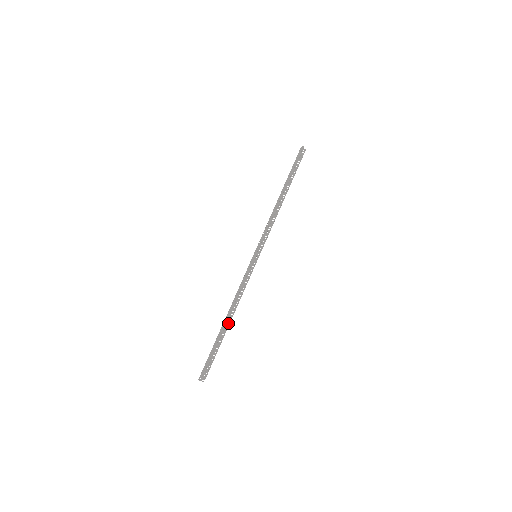
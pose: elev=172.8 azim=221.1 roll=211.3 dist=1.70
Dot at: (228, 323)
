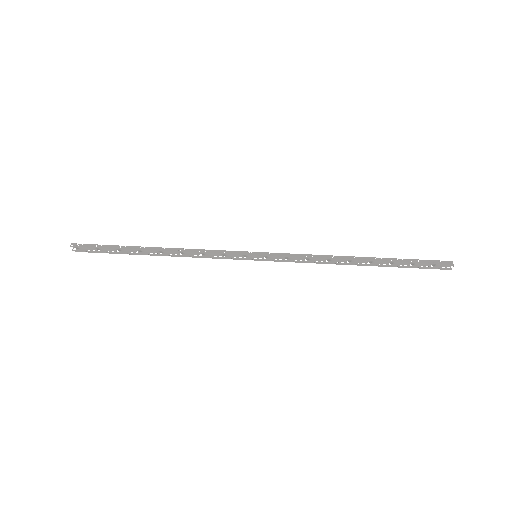
Dot at: (154, 253)
